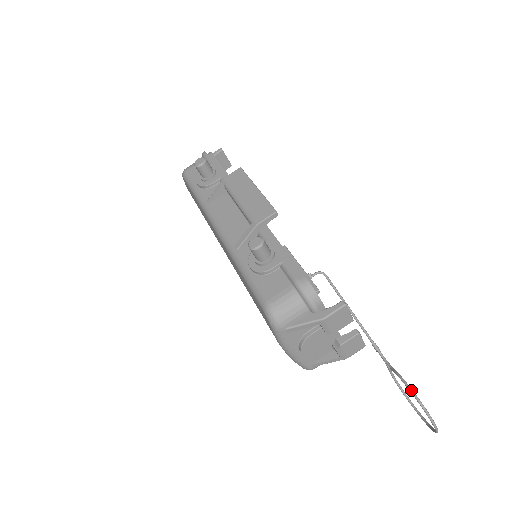
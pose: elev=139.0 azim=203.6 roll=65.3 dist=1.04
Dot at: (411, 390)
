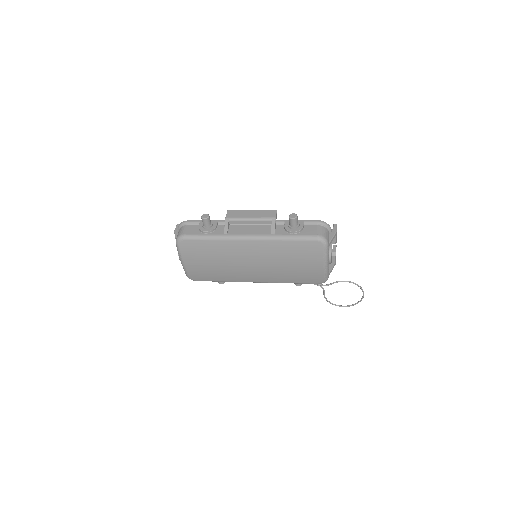
Dot at: (347, 281)
